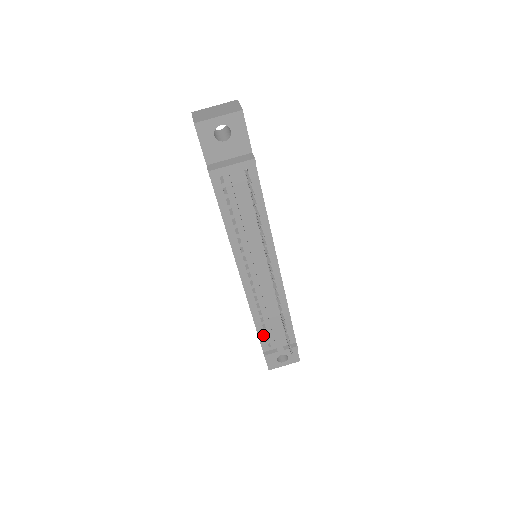
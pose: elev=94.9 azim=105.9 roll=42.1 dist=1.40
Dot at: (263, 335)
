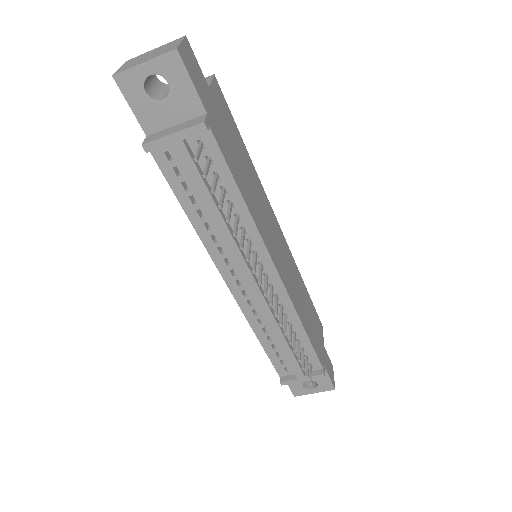
Dot at: (275, 357)
